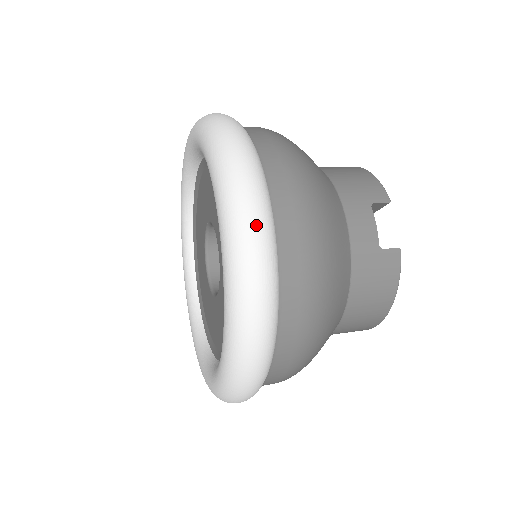
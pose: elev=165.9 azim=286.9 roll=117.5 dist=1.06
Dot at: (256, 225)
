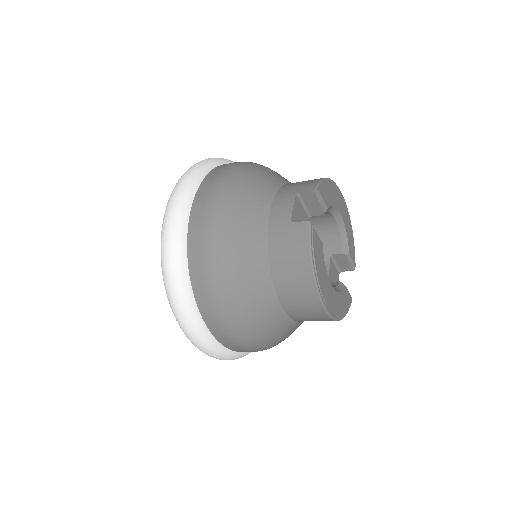
Dot at: (175, 199)
